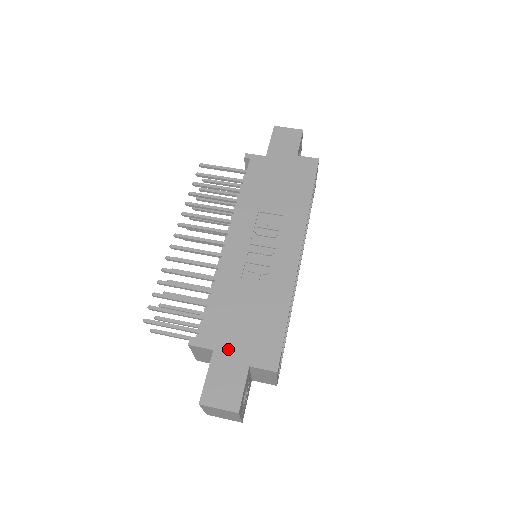
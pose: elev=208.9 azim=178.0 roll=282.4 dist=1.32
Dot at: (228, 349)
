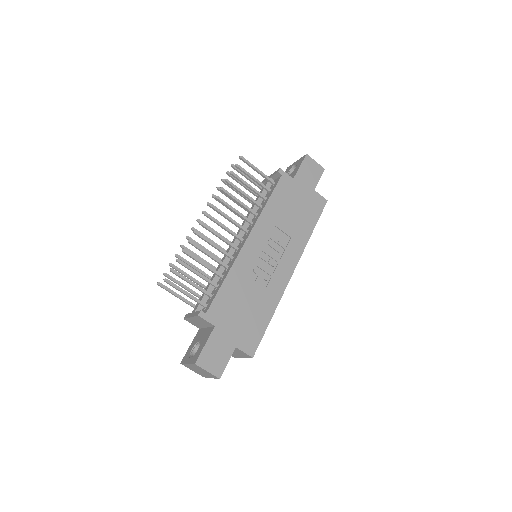
Dot at: (225, 329)
